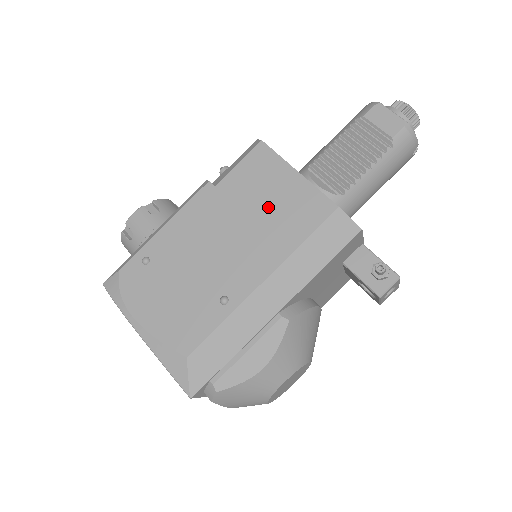
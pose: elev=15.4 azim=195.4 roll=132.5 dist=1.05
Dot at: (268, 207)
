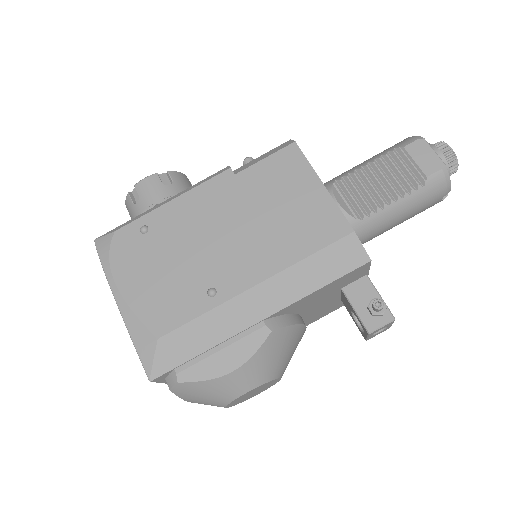
Dot at: (283, 211)
